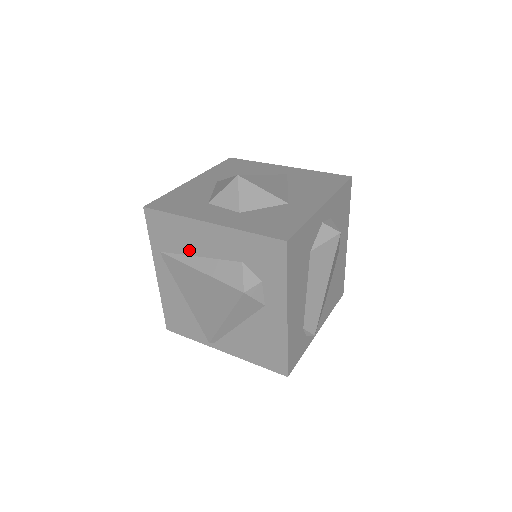
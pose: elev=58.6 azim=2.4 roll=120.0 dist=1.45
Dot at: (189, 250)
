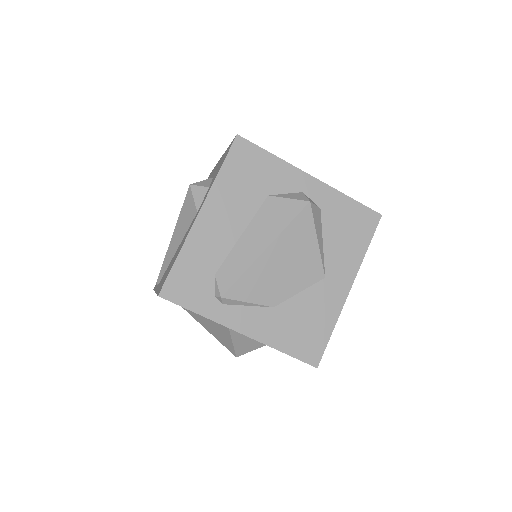
Dot at: occluded
